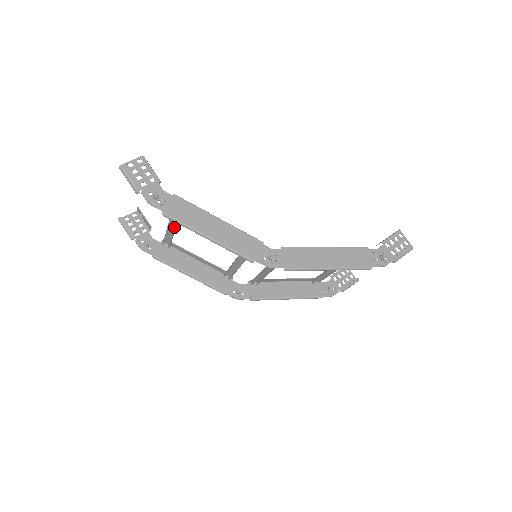
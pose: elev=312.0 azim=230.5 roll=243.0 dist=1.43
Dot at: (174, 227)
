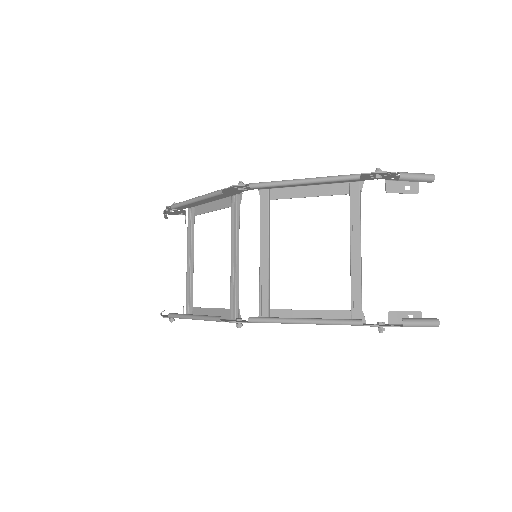
Dot at: (190, 259)
